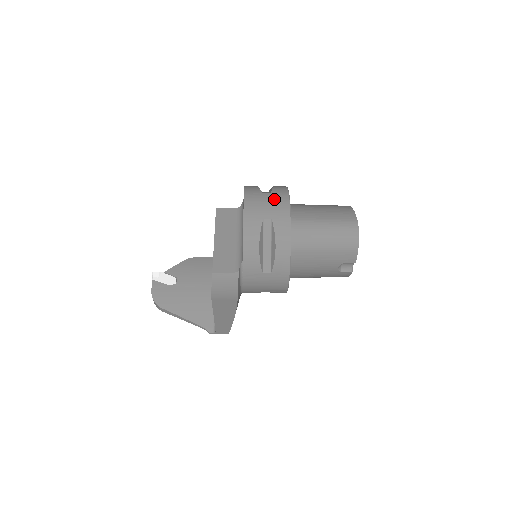
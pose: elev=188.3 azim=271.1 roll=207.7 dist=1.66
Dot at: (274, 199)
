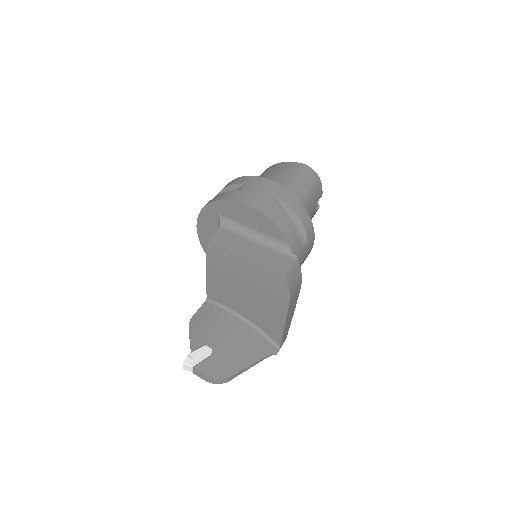
Dot at: (257, 185)
